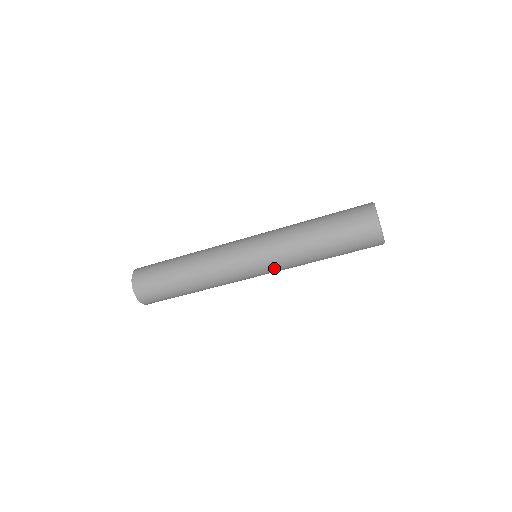
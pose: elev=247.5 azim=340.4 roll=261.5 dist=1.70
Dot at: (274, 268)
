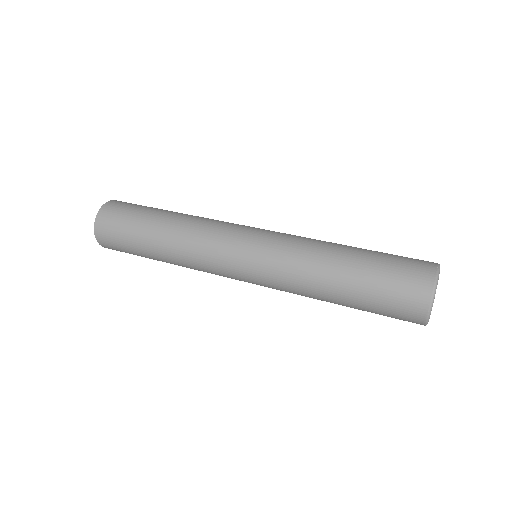
Dot at: (271, 287)
